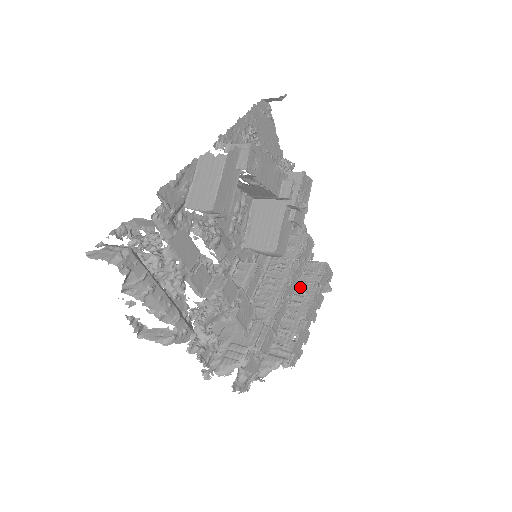
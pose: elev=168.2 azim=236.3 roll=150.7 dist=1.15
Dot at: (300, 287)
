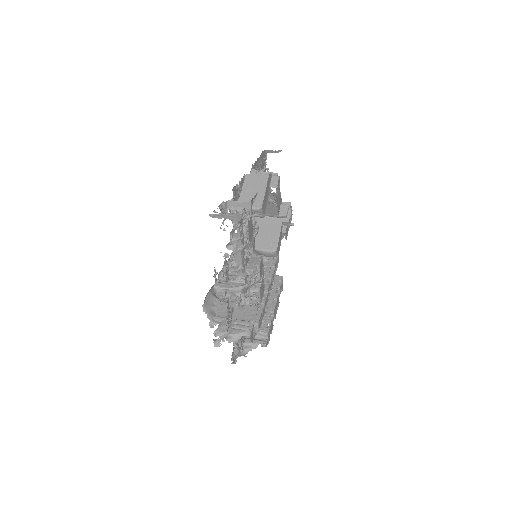
Dot at: occluded
